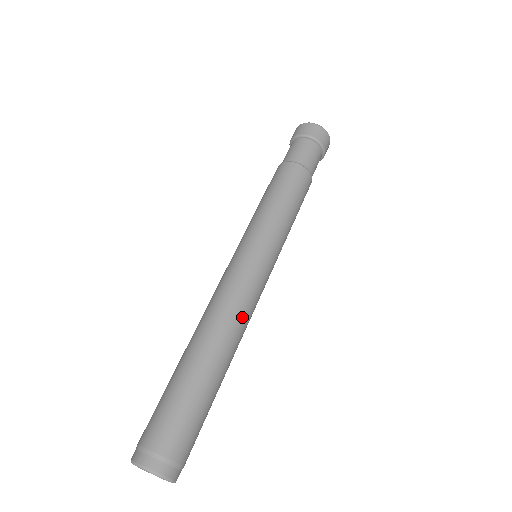
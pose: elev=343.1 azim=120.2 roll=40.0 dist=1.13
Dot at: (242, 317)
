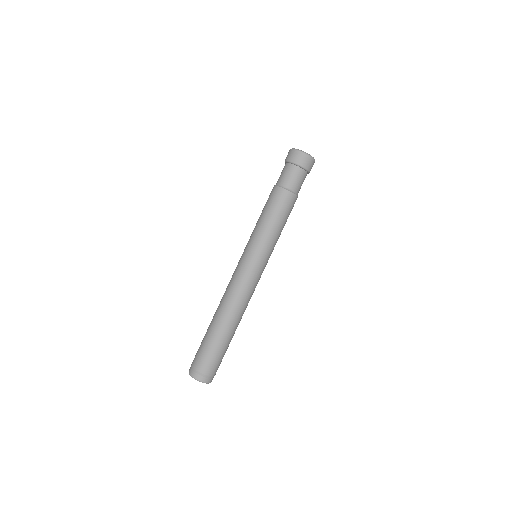
Dot at: (246, 301)
